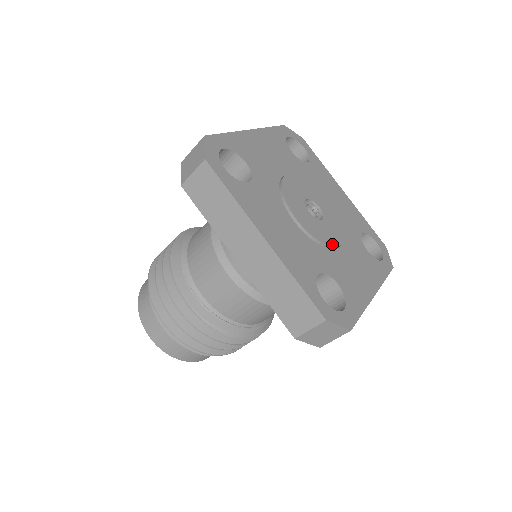
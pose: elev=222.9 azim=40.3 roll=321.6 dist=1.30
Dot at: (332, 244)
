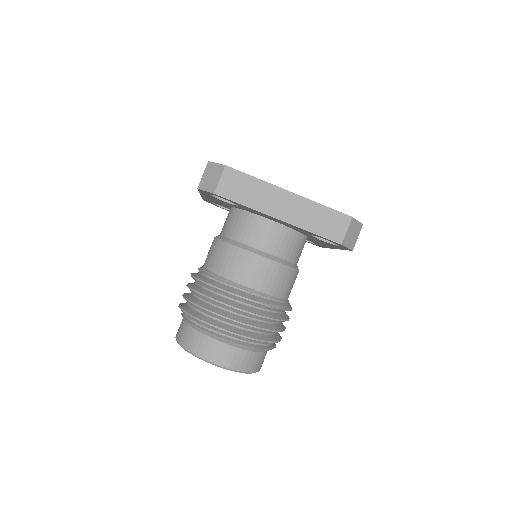
Dot at: occluded
